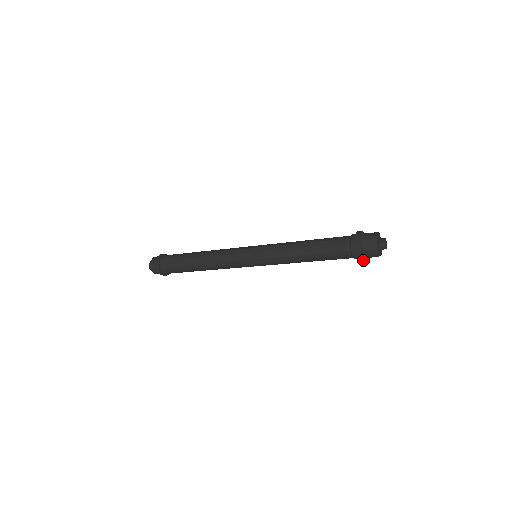
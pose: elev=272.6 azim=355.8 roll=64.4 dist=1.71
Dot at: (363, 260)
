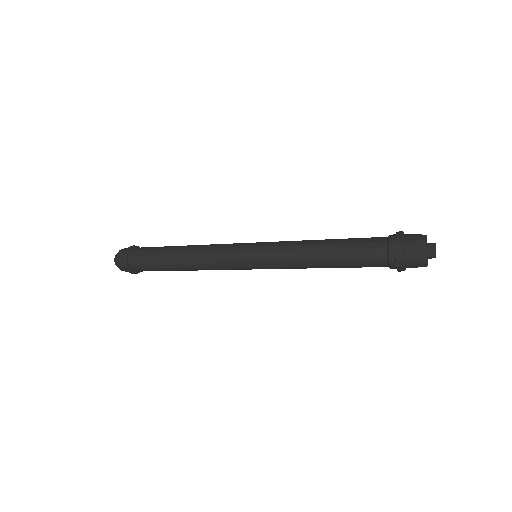
Dot at: occluded
